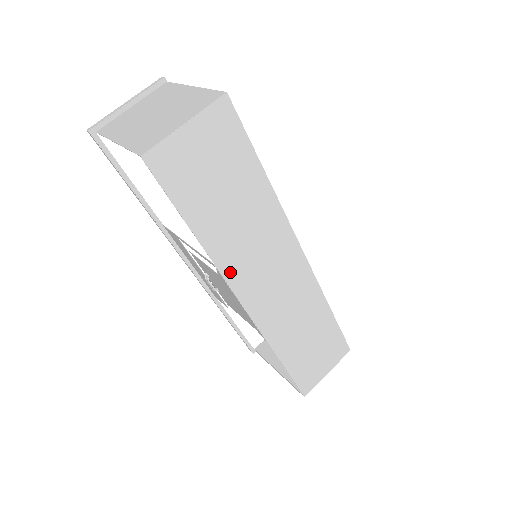
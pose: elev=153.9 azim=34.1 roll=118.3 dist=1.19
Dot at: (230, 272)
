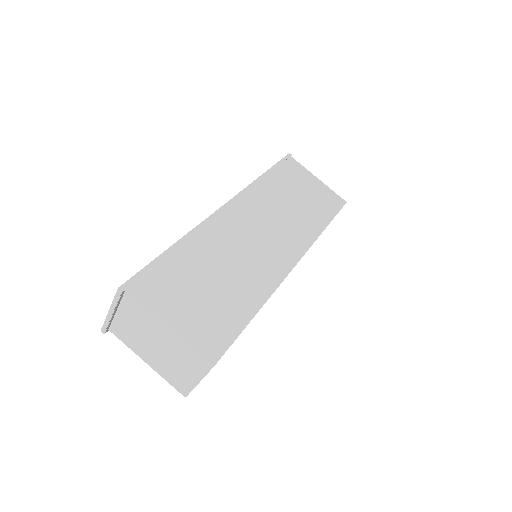
Dot at: occluded
